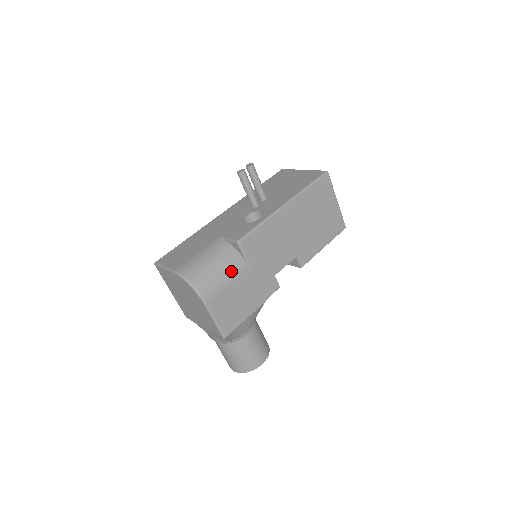
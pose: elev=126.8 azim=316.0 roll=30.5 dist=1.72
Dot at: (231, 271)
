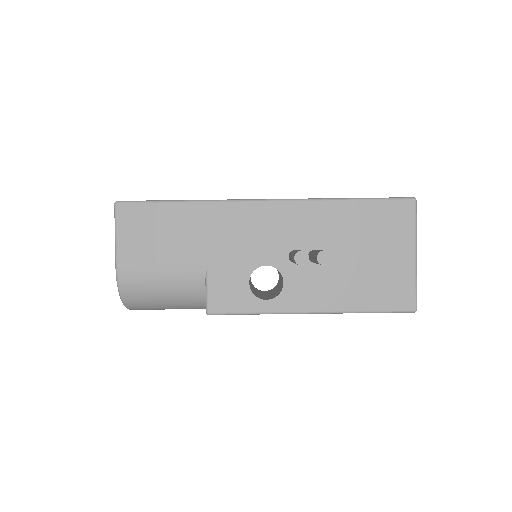
Dot at: (183, 308)
